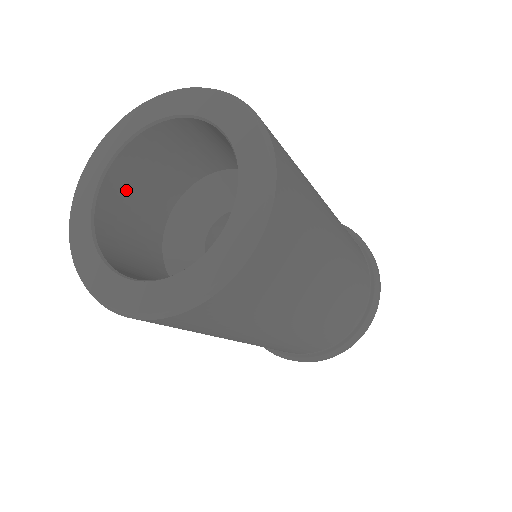
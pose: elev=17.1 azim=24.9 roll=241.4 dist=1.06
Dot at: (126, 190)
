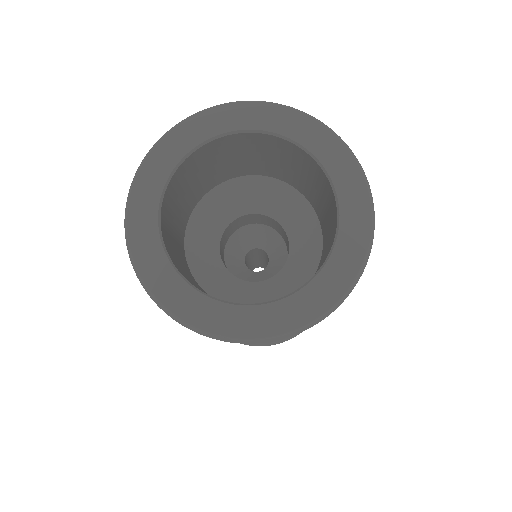
Dot at: (176, 262)
